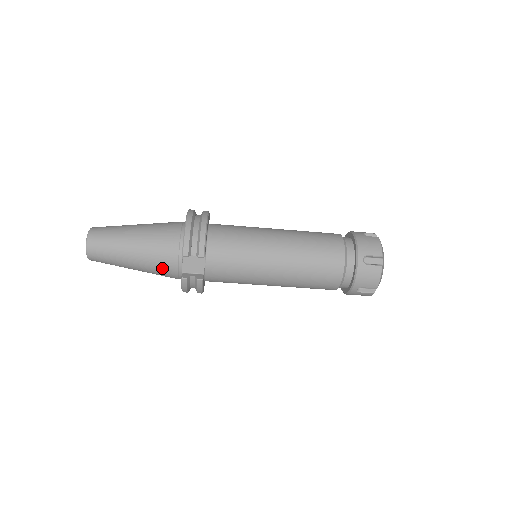
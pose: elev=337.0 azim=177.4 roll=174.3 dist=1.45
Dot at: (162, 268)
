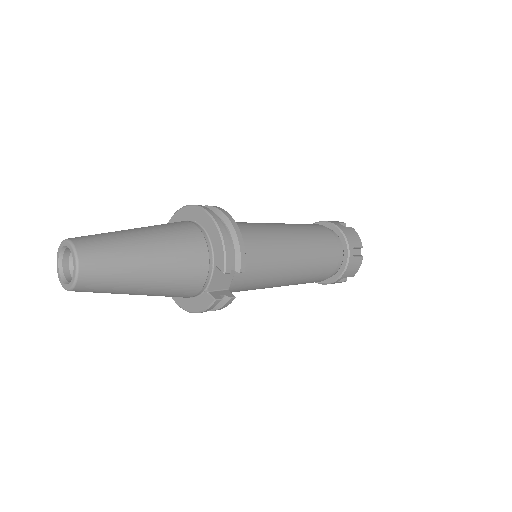
Dot at: (182, 289)
